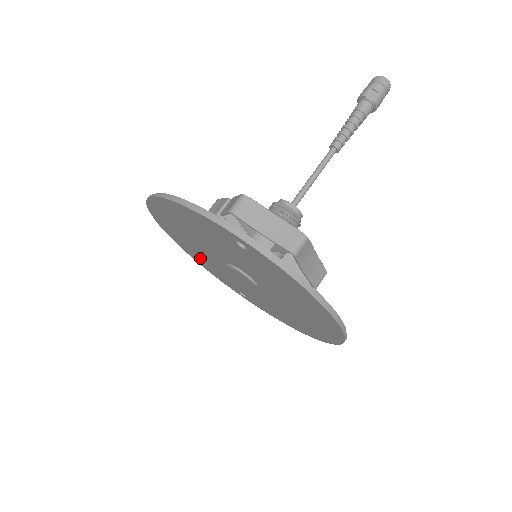
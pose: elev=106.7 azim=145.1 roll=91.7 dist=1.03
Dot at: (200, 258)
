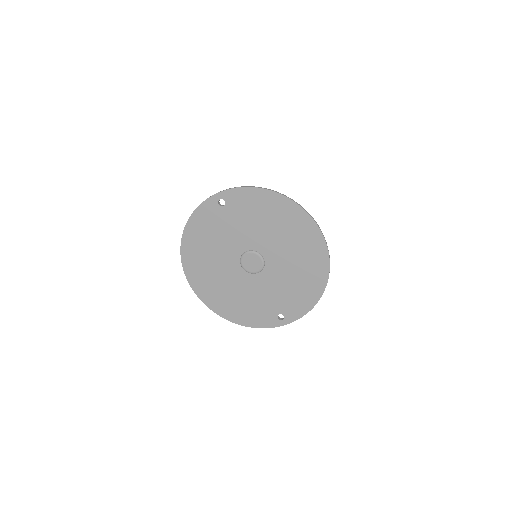
Dot at: (237, 306)
